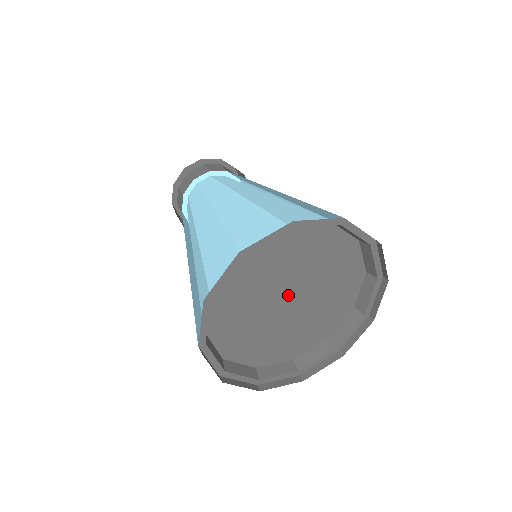
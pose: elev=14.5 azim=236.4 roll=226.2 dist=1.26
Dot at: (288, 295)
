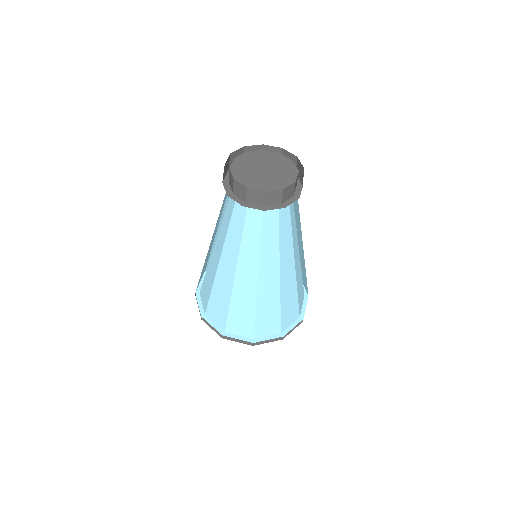
Dot at: occluded
